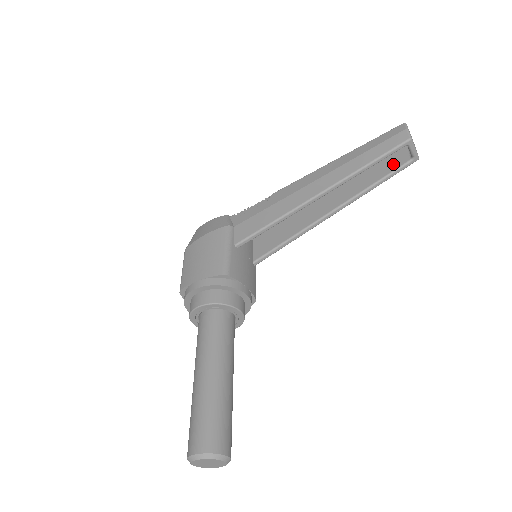
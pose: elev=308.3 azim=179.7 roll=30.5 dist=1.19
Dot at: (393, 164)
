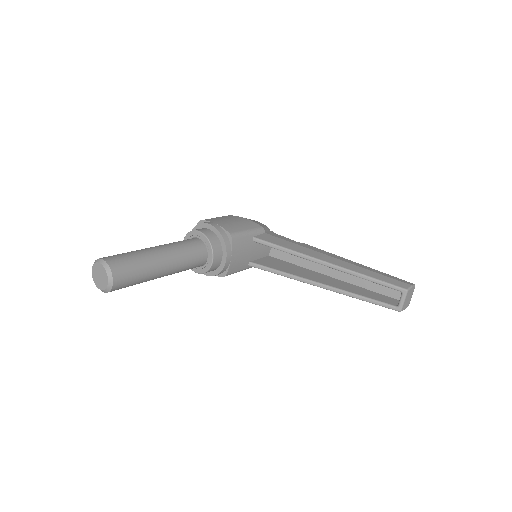
Dot at: (384, 299)
